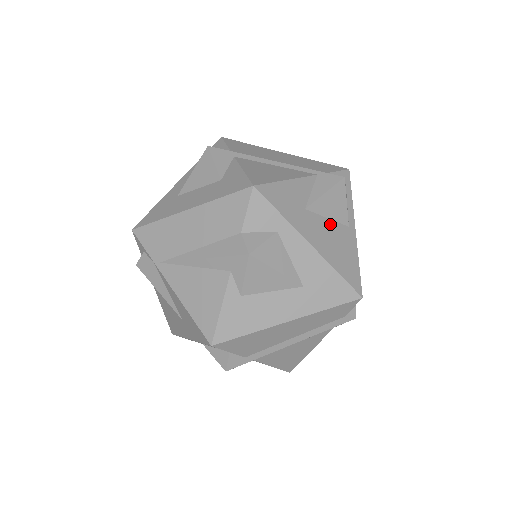
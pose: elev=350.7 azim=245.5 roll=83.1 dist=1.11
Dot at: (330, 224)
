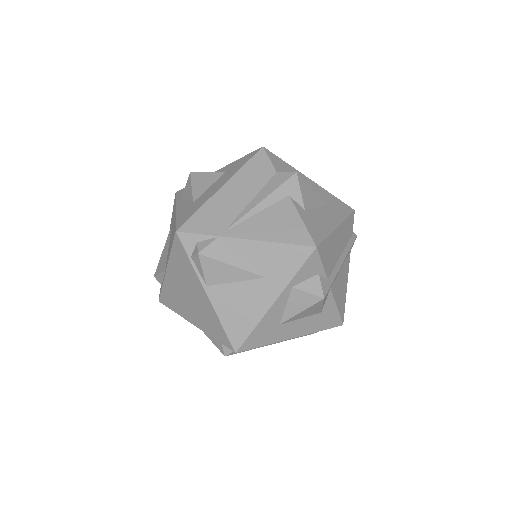
Dot at: occluded
